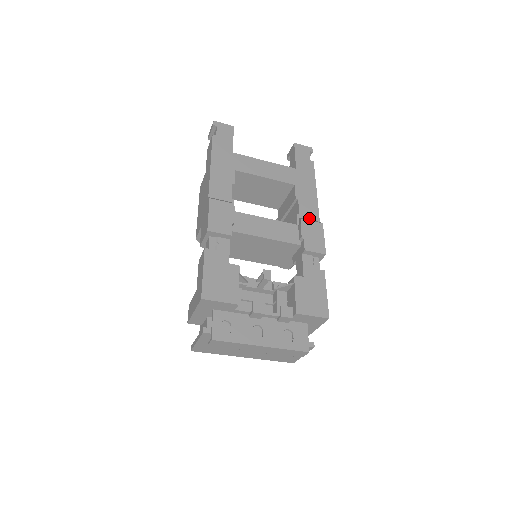
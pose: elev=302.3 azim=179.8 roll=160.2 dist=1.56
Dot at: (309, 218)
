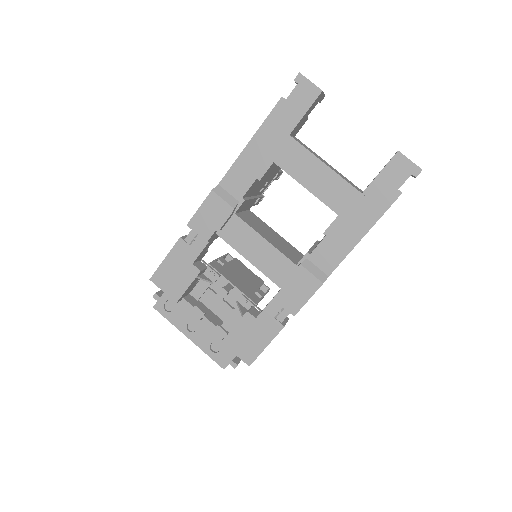
Dot at: (318, 265)
